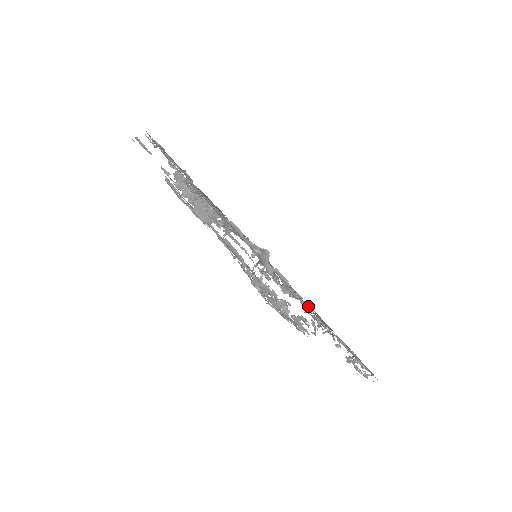
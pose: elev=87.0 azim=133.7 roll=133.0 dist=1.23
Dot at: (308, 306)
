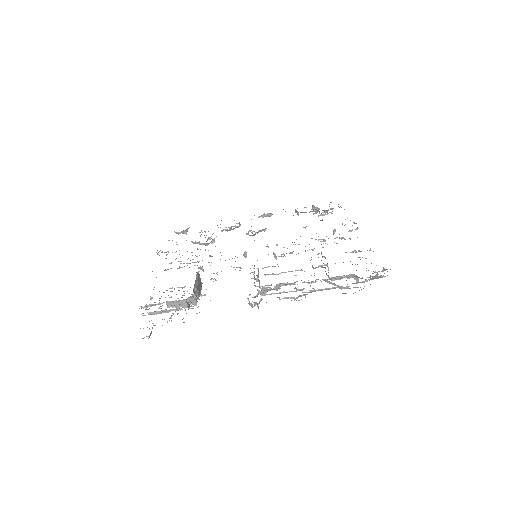
Dot at: occluded
